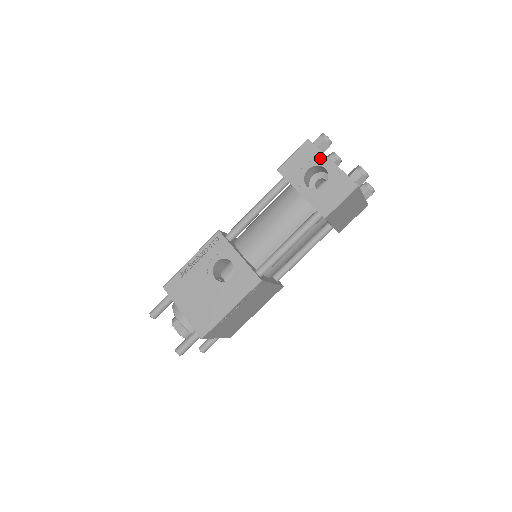
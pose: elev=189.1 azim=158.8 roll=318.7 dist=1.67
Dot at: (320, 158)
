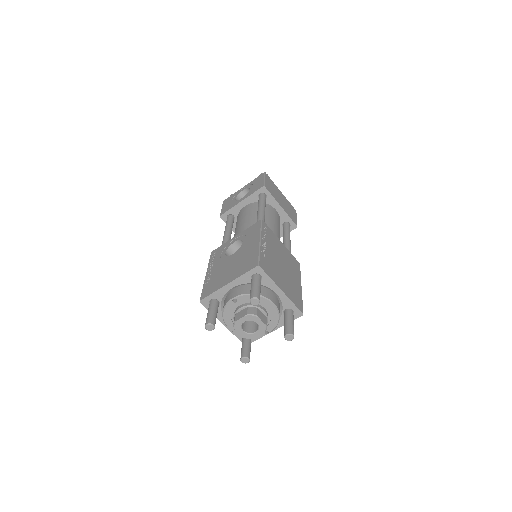
Dot at: (236, 193)
